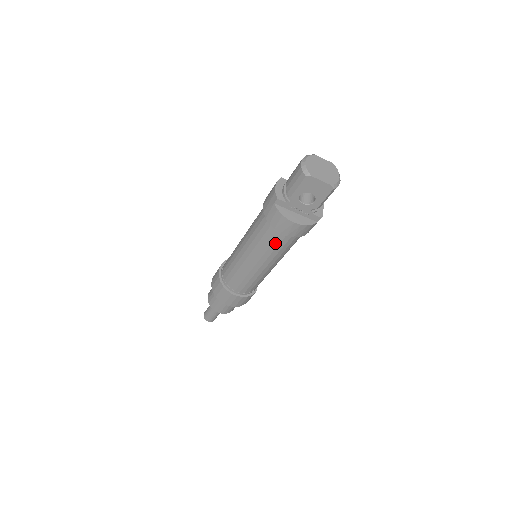
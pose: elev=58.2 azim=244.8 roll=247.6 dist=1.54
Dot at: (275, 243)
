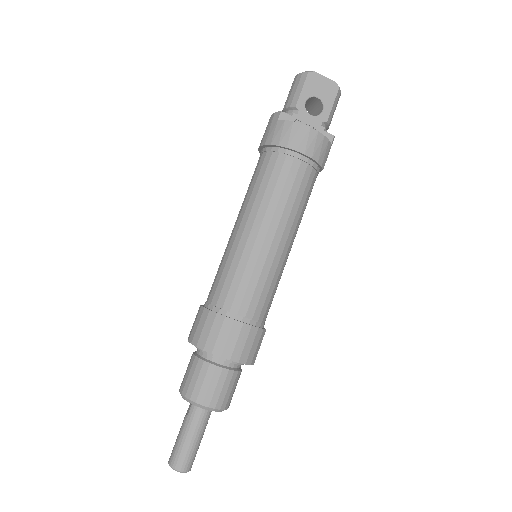
Dot at: (289, 178)
